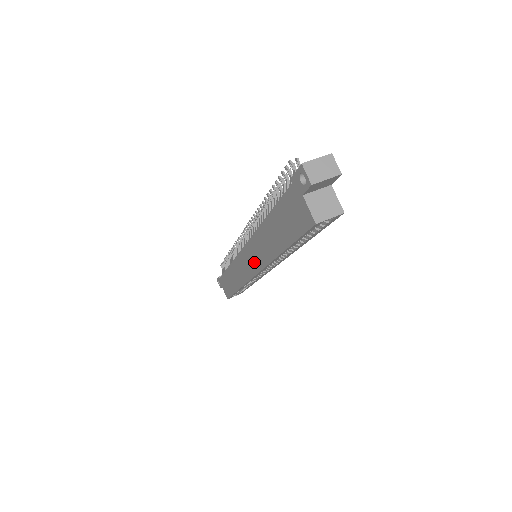
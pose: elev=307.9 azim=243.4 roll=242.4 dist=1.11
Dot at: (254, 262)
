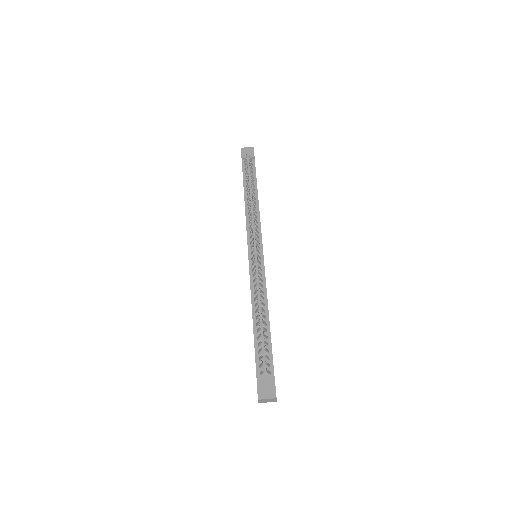
Dot at: occluded
